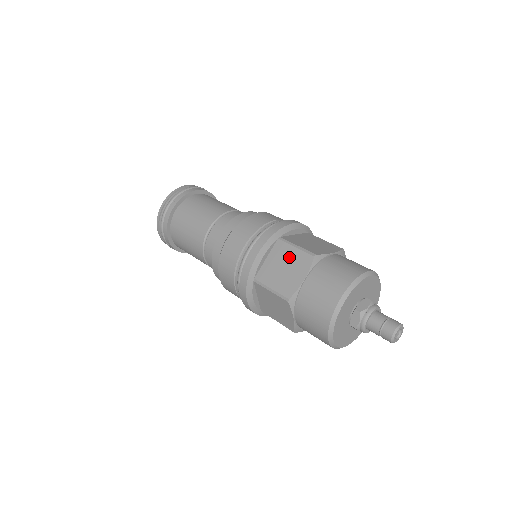
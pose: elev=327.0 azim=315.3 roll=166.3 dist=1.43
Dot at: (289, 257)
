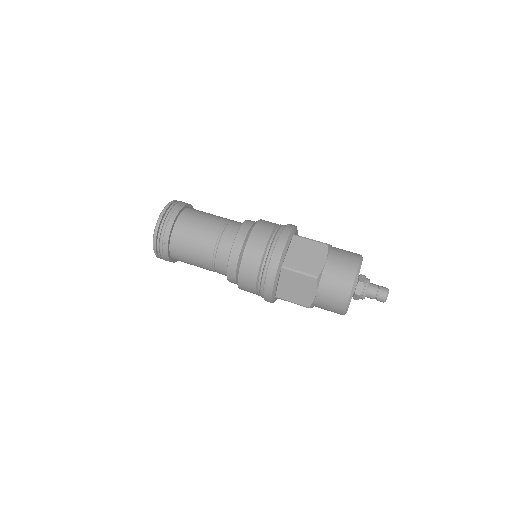
Dot at: (308, 247)
